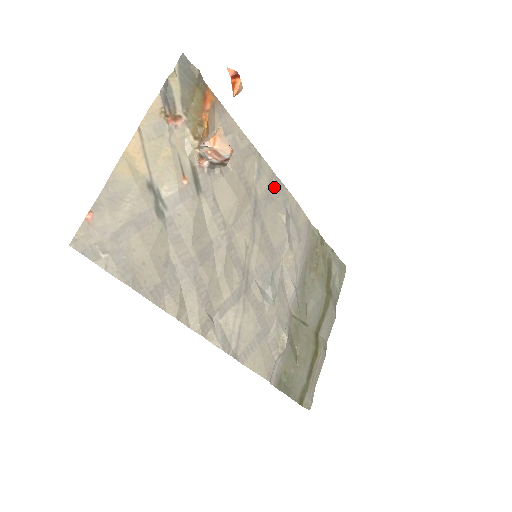
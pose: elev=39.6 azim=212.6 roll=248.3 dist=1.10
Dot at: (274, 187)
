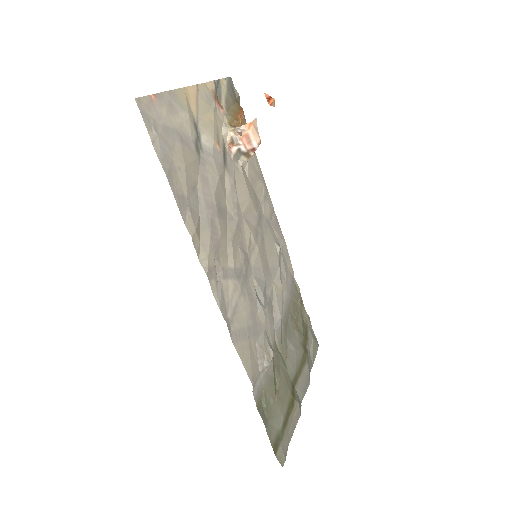
Dot at: (273, 220)
